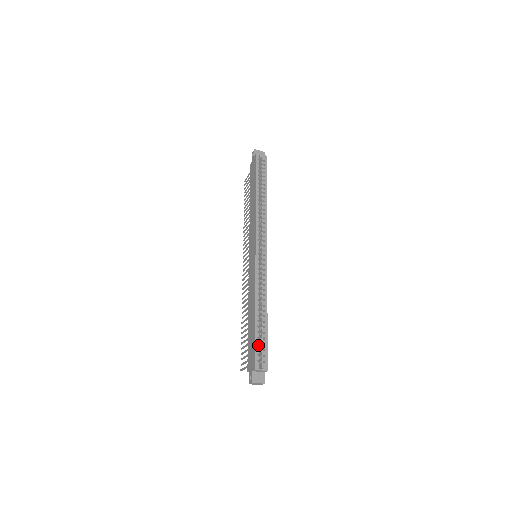
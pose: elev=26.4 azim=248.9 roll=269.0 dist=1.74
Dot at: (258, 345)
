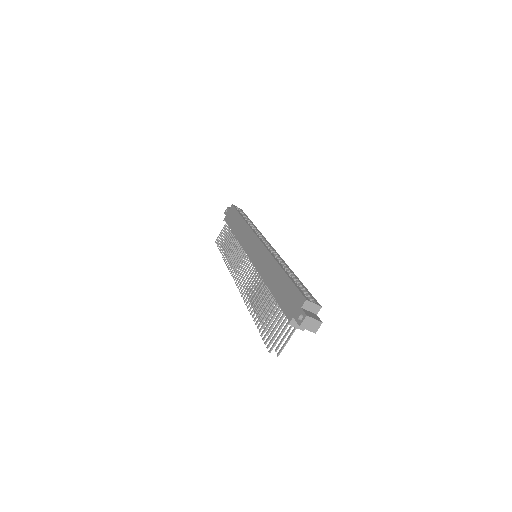
Dot at: (298, 286)
